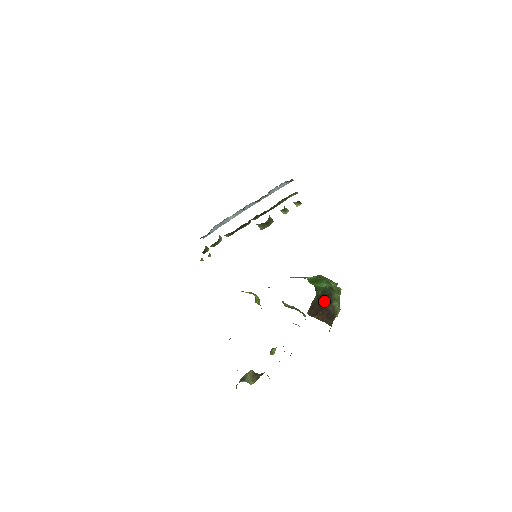
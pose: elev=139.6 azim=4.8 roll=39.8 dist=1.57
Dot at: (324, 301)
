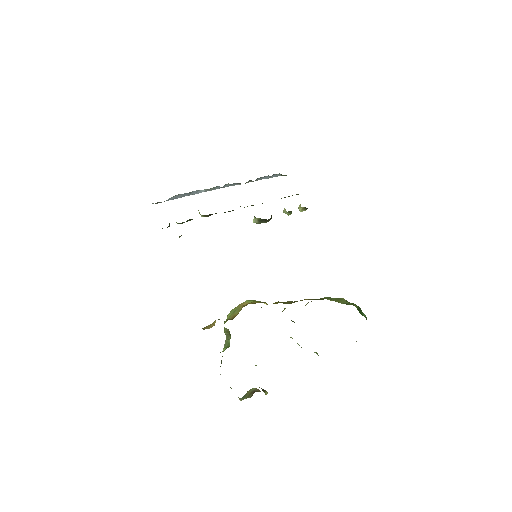
Dot at: occluded
